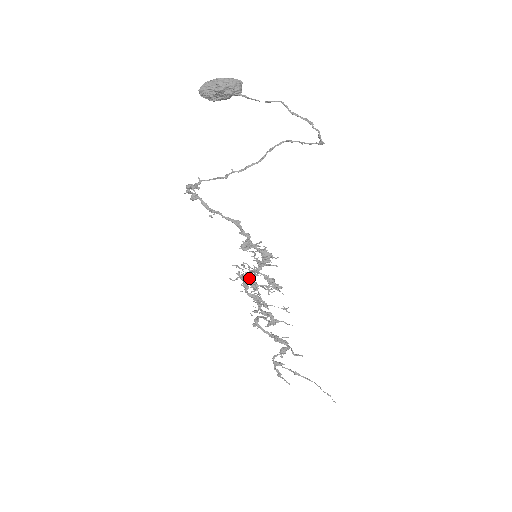
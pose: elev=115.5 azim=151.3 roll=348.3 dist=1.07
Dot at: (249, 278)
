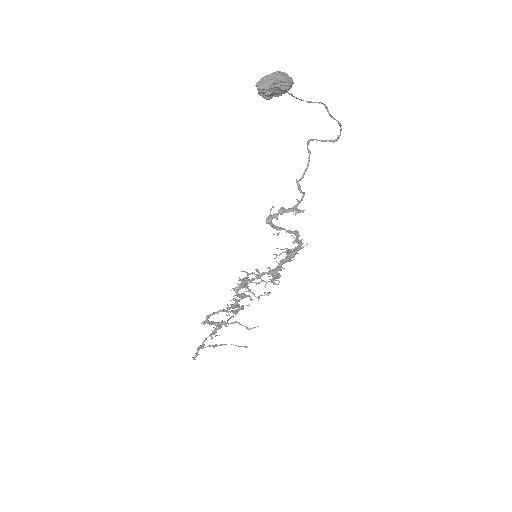
Dot at: (263, 280)
